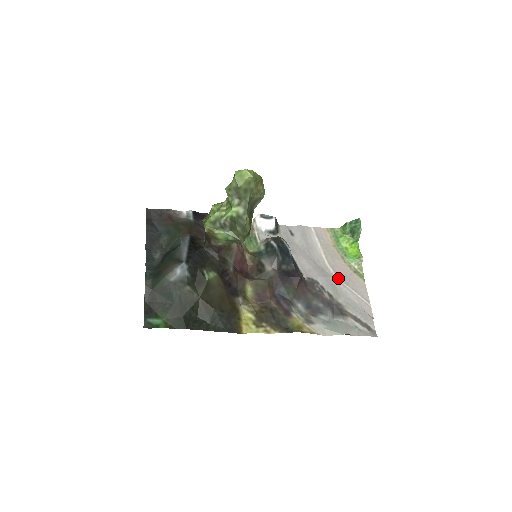
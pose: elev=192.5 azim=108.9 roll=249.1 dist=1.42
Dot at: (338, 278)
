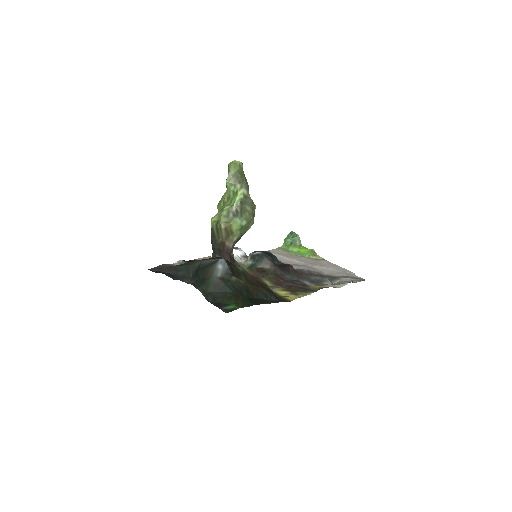
Dot at: (311, 265)
